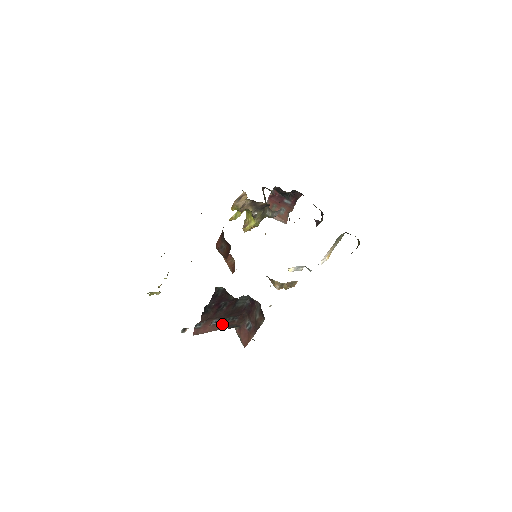
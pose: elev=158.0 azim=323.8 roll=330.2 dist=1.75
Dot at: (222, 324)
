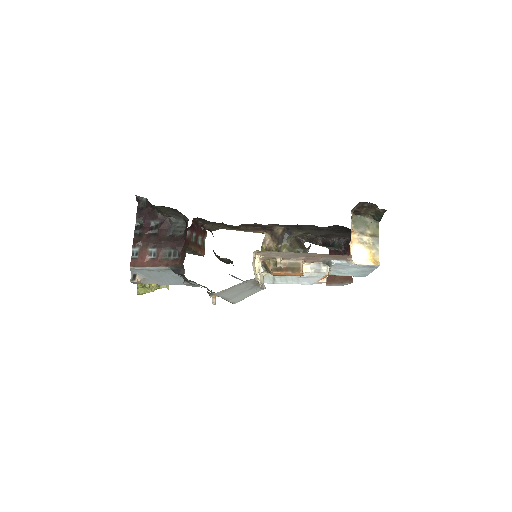
Dot at: (163, 260)
